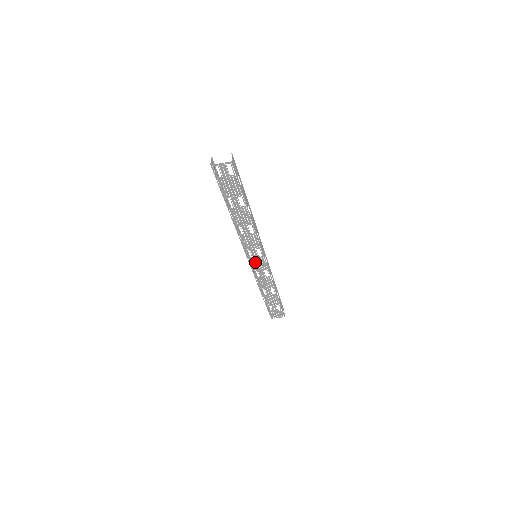
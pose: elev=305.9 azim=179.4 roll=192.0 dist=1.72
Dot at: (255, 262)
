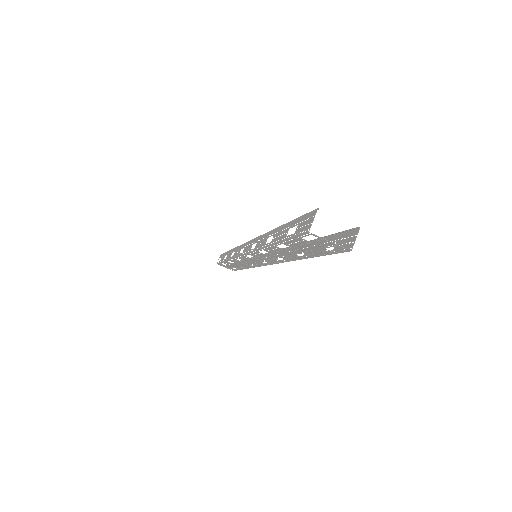
Dot at: (249, 259)
